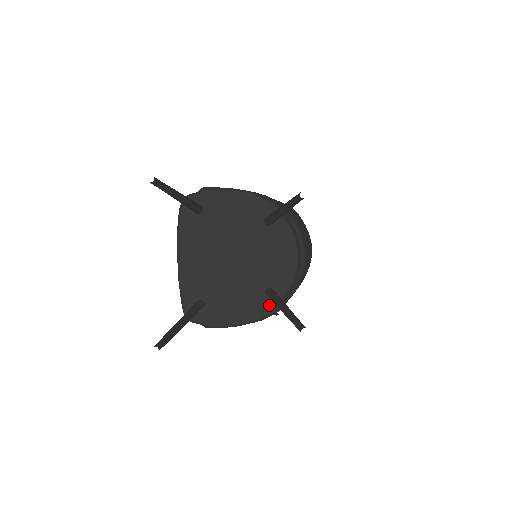
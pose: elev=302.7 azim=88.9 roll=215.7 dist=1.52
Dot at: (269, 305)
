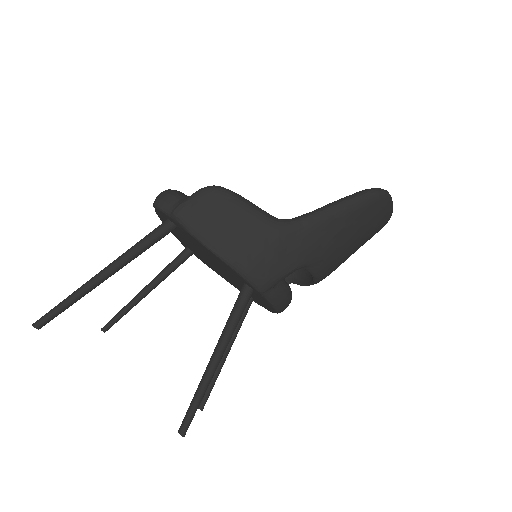
Dot at: occluded
